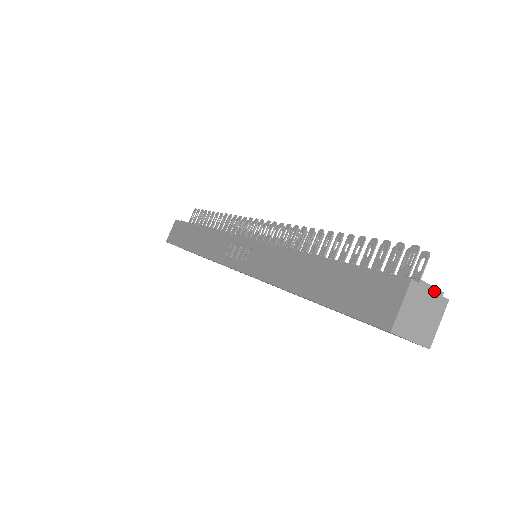
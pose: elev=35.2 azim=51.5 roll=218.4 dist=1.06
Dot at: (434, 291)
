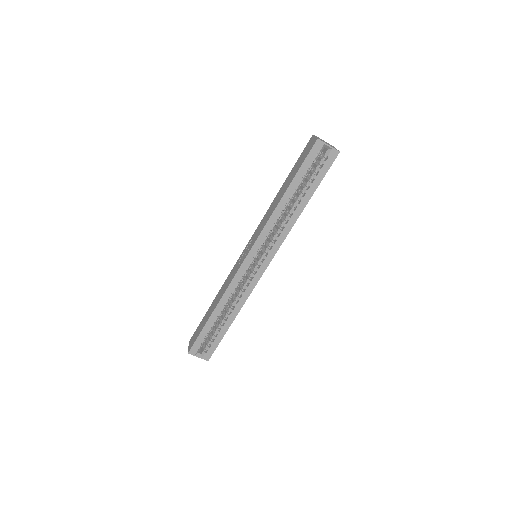
Dot at: occluded
